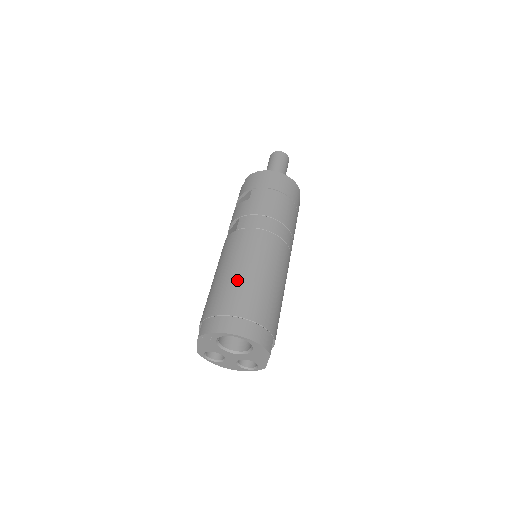
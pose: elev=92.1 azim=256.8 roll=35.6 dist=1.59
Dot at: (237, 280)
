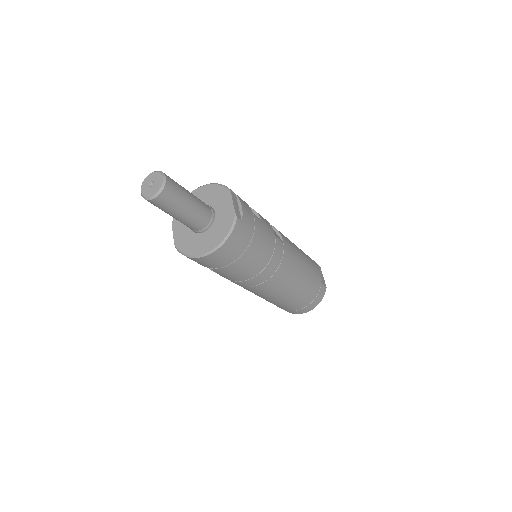
Dot at: (279, 303)
